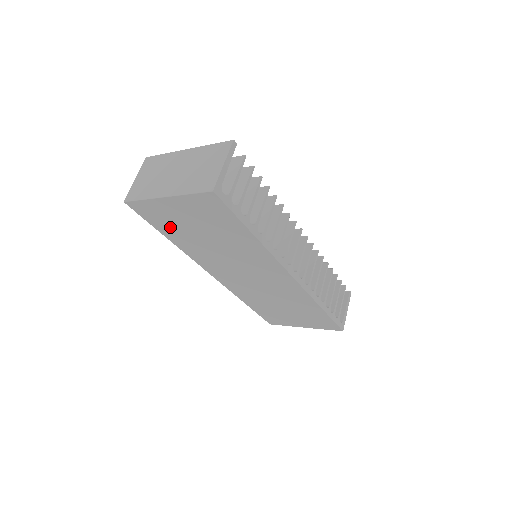
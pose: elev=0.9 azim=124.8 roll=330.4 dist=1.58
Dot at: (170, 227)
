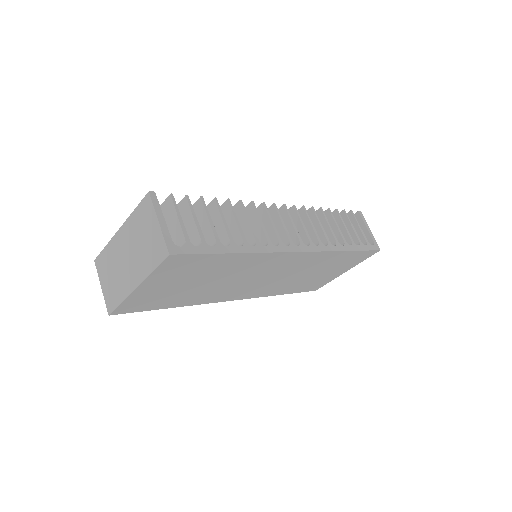
Dot at: (164, 300)
